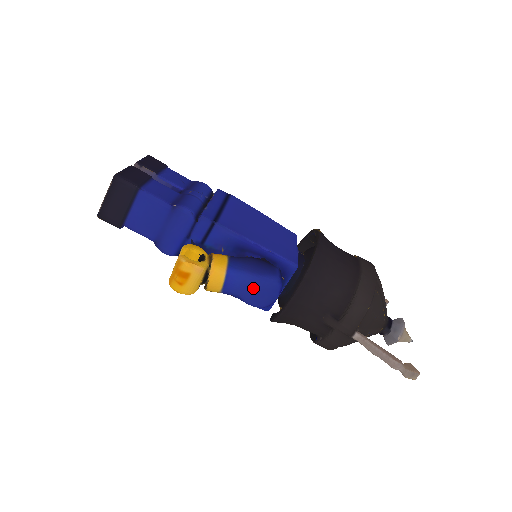
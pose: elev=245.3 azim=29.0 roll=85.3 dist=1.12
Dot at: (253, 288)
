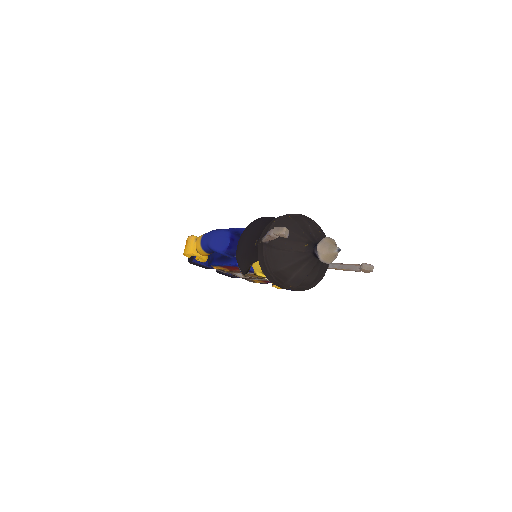
Dot at: (212, 236)
